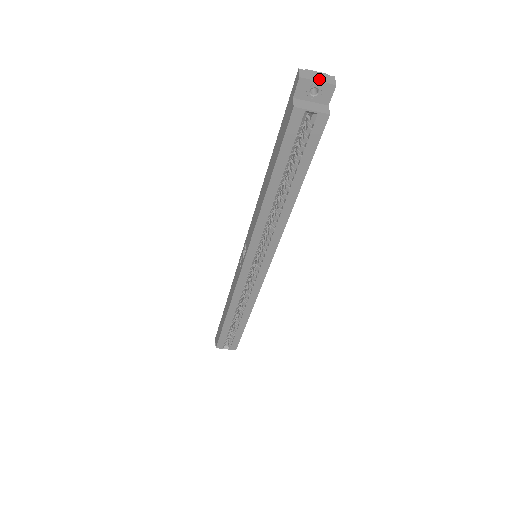
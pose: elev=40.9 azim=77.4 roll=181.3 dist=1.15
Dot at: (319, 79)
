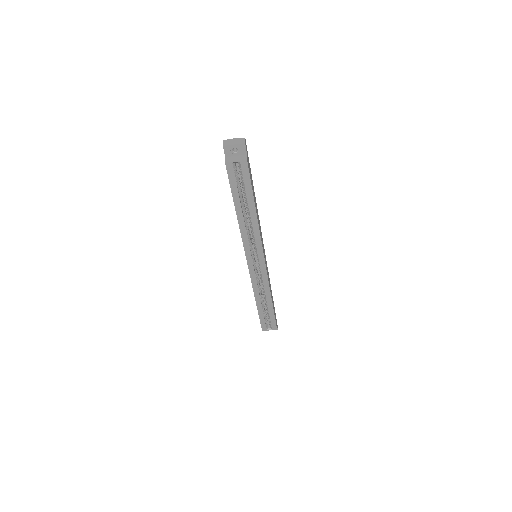
Dot at: (235, 143)
